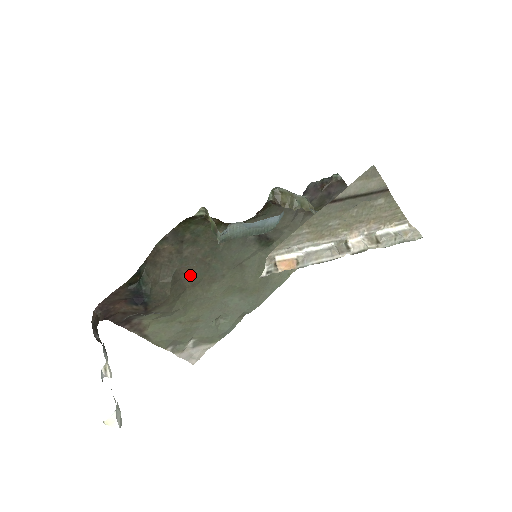
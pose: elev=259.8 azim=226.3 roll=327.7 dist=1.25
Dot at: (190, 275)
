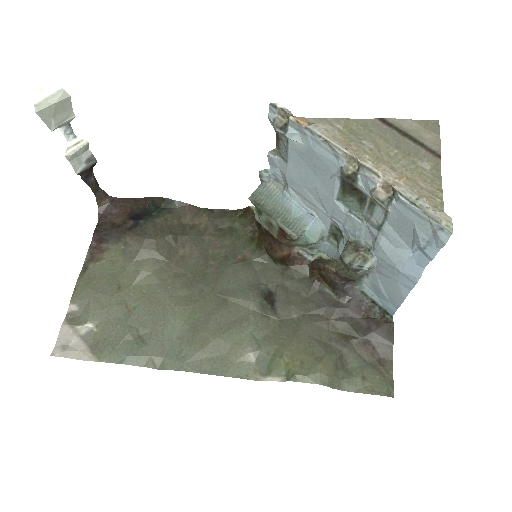
Dot at: (185, 256)
